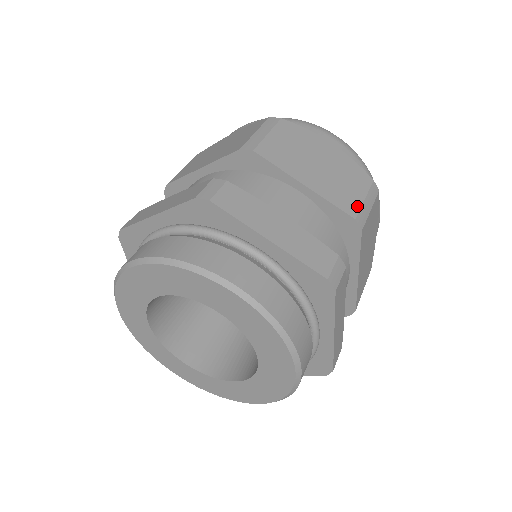
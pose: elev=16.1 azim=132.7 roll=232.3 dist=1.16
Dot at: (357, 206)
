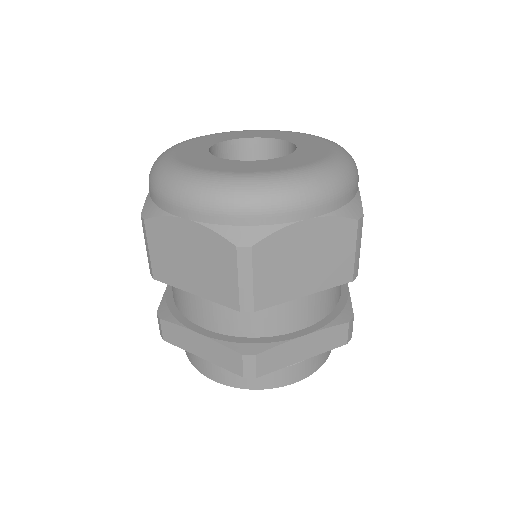
Dot at: (351, 268)
